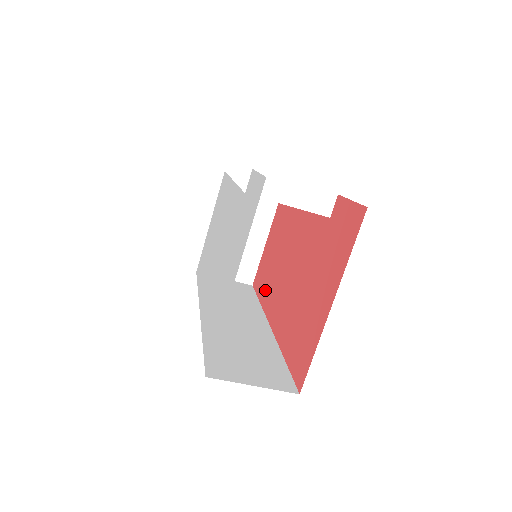
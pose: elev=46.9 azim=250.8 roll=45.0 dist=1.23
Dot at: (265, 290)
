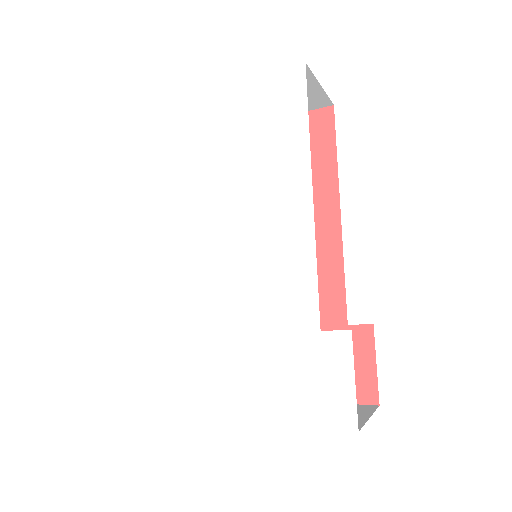
Dot at: occluded
